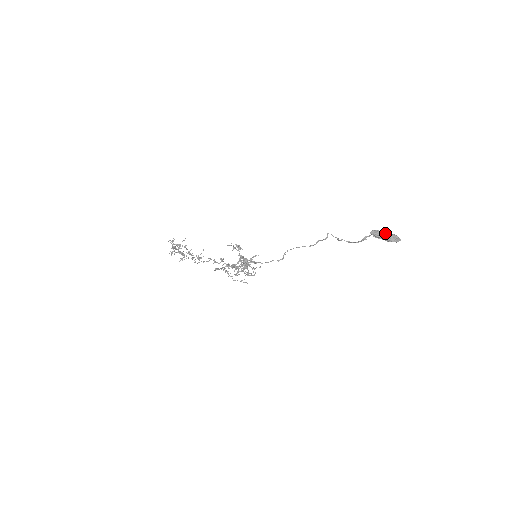
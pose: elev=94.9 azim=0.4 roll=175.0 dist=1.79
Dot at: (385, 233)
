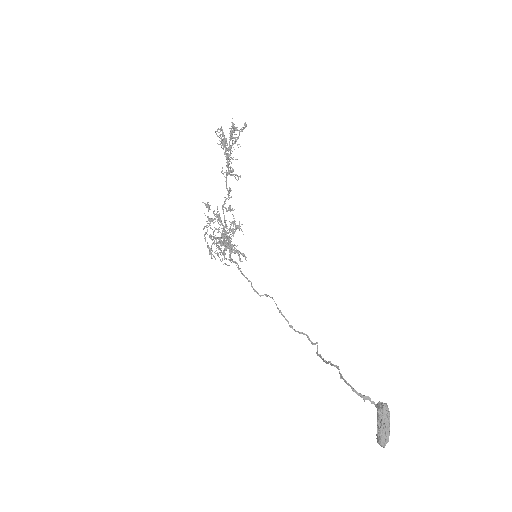
Dot at: occluded
